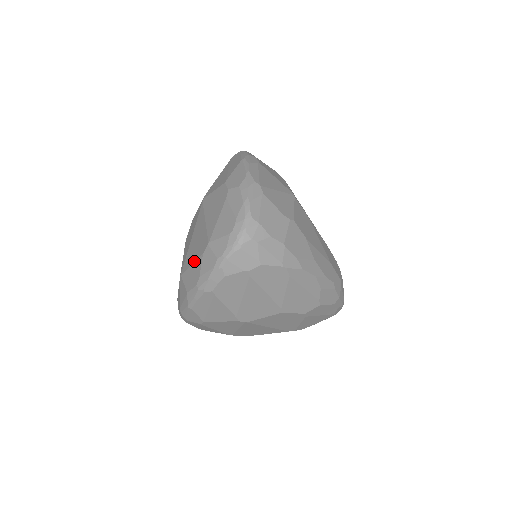
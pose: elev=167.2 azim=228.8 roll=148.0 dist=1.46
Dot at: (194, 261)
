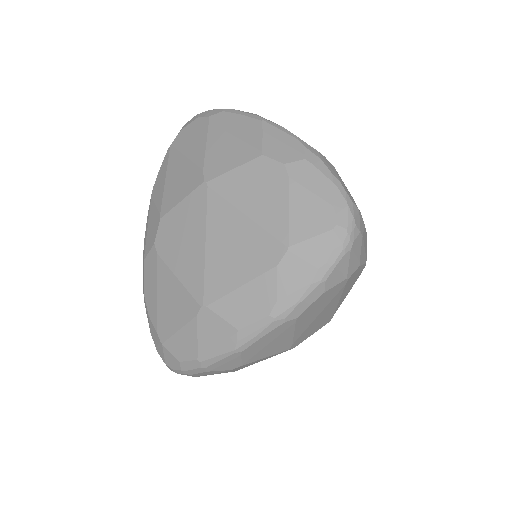
Dot at: (249, 279)
